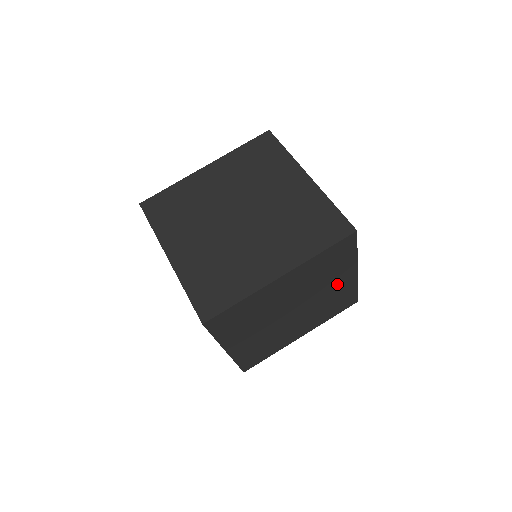
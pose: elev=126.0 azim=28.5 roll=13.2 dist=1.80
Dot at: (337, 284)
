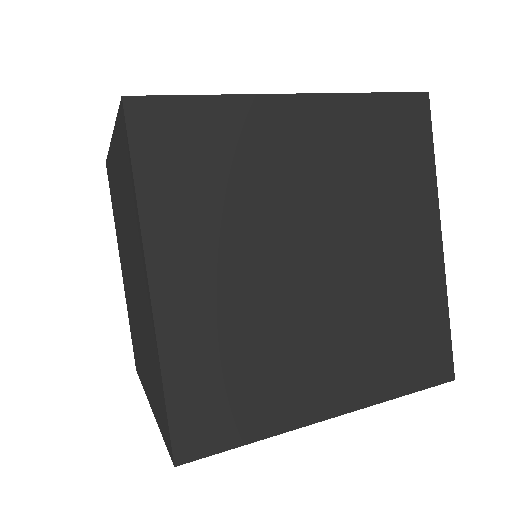
Dot at: occluded
